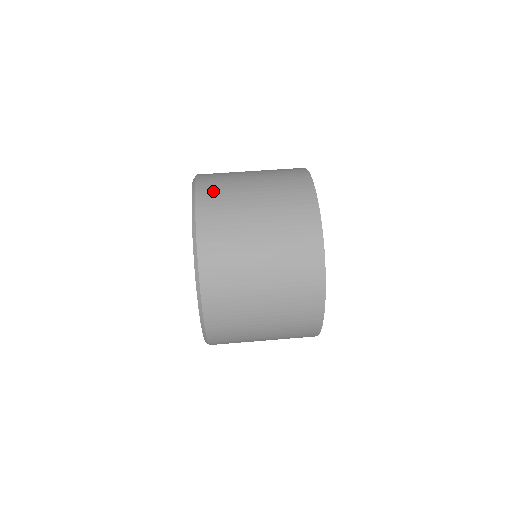
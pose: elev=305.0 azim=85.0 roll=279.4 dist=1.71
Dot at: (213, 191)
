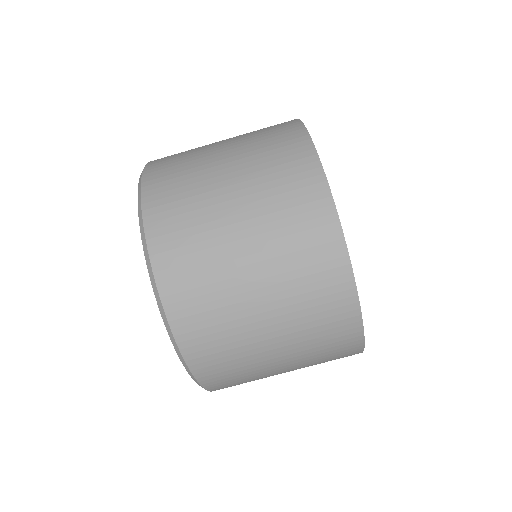
Dot at: (165, 181)
